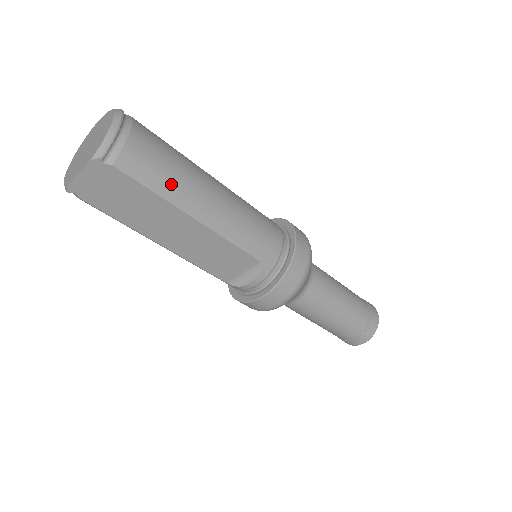
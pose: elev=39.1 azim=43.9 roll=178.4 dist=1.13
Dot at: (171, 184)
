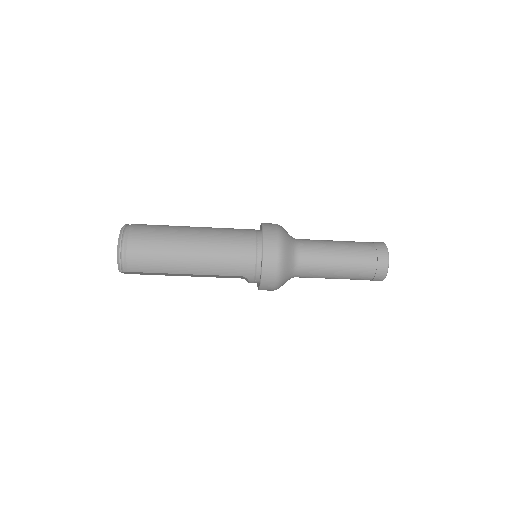
Dot at: (161, 266)
